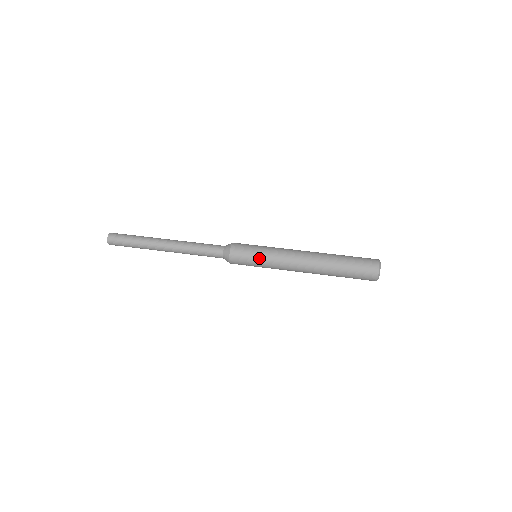
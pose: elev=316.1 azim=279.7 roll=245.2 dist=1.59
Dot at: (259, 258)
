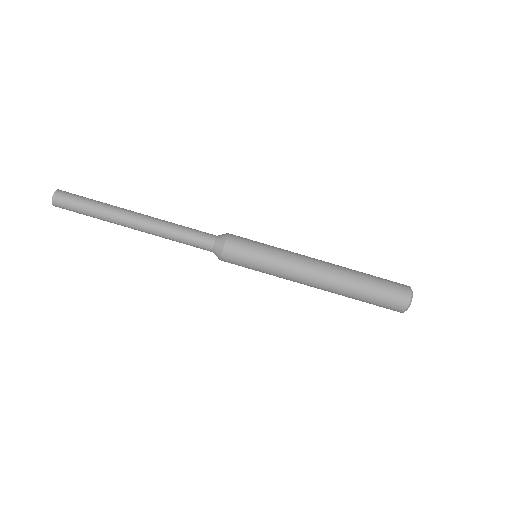
Dot at: occluded
